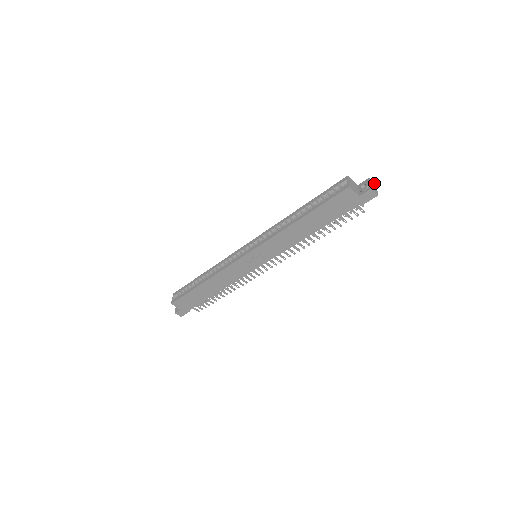
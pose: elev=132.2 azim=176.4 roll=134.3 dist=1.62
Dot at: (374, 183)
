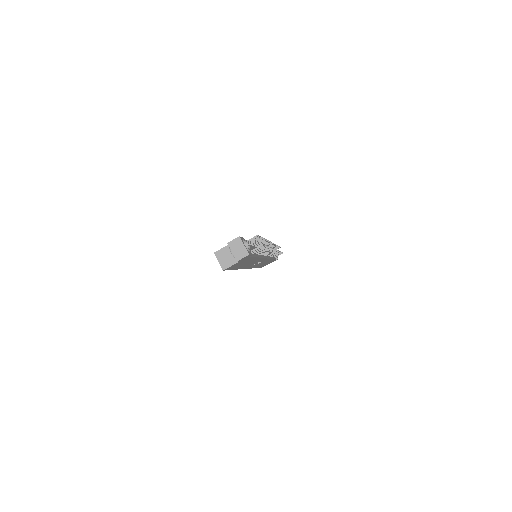
Dot at: (236, 240)
